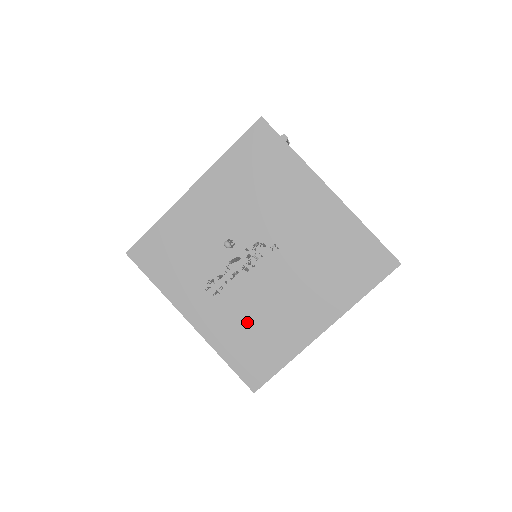
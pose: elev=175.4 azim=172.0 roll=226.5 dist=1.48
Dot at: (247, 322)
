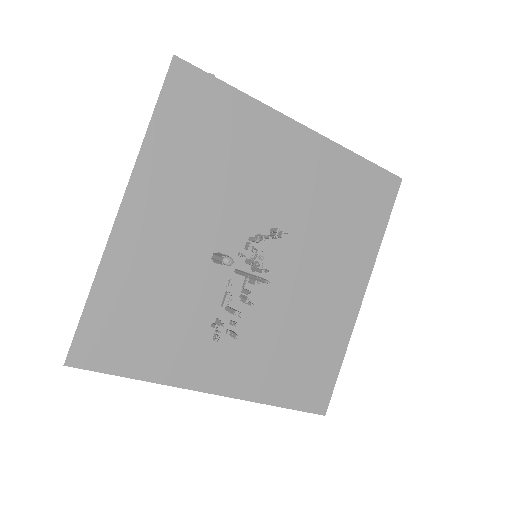
Dot at: (282, 343)
